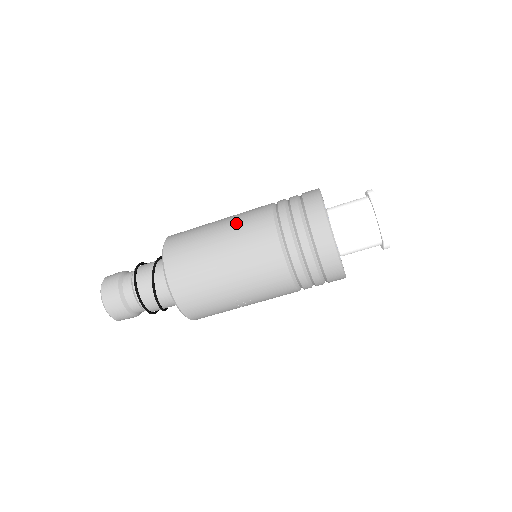
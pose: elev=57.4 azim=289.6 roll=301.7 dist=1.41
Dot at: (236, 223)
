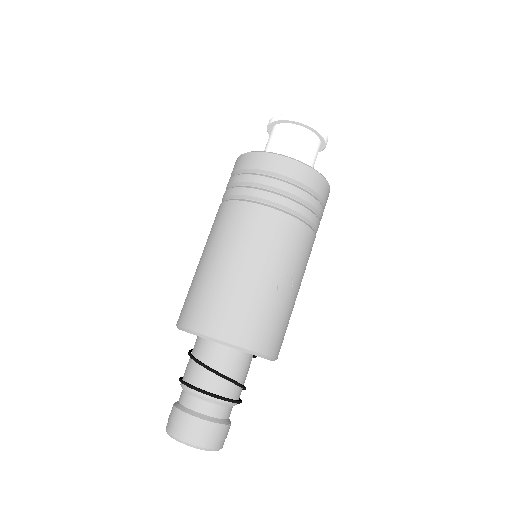
Dot at: (208, 241)
